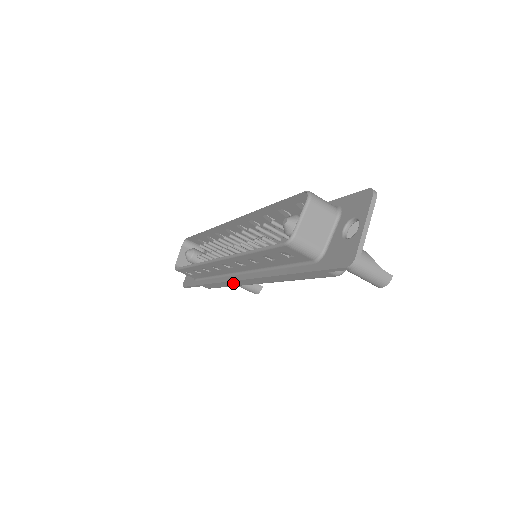
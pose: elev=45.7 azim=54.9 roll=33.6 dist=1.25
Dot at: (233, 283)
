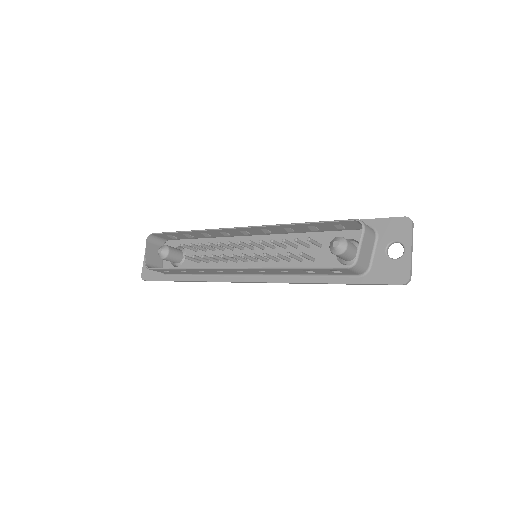
Dot at: occluded
